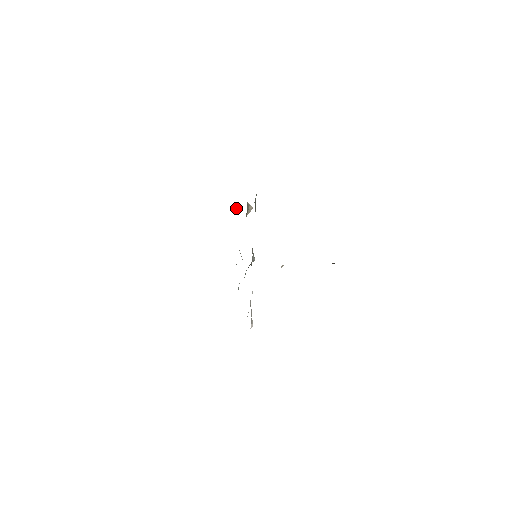
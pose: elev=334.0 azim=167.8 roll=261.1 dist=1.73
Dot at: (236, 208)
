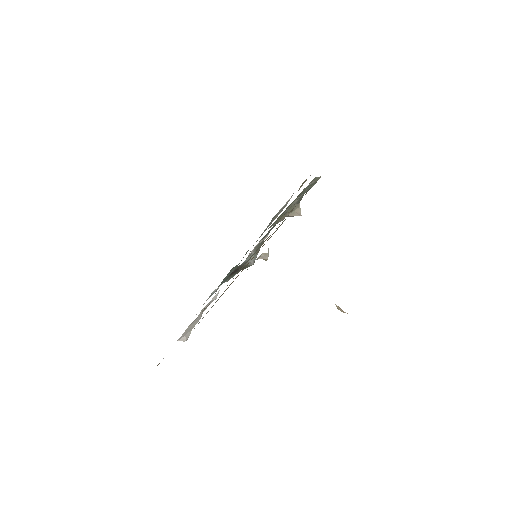
Dot at: (283, 206)
